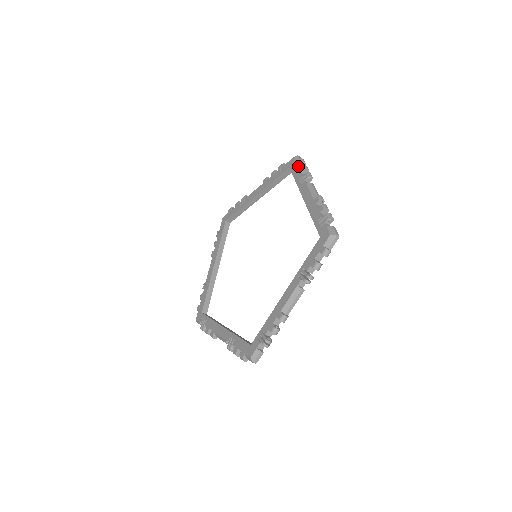
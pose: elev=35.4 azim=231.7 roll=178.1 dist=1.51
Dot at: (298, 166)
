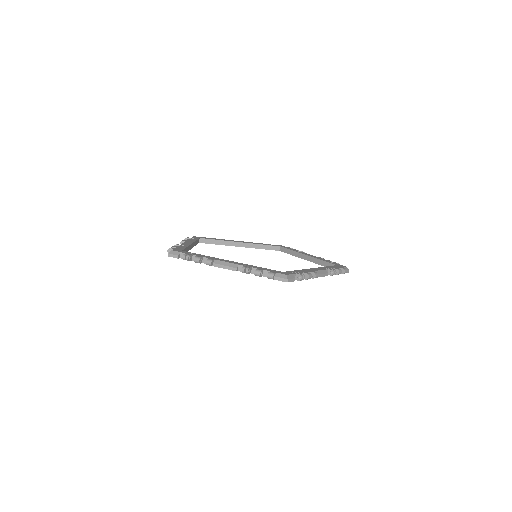
Dot at: (340, 268)
